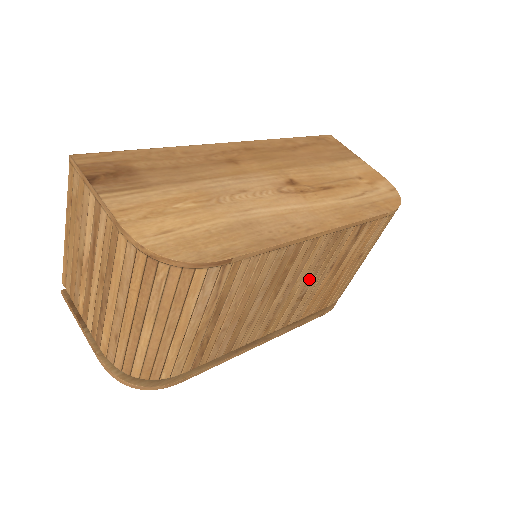
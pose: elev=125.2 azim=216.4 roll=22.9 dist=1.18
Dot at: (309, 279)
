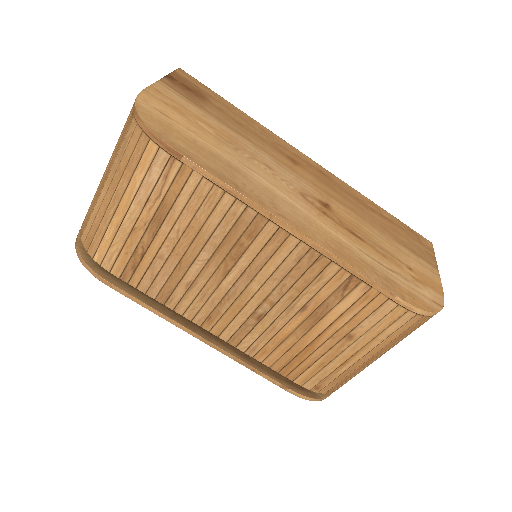
Dot at: (271, 295)
